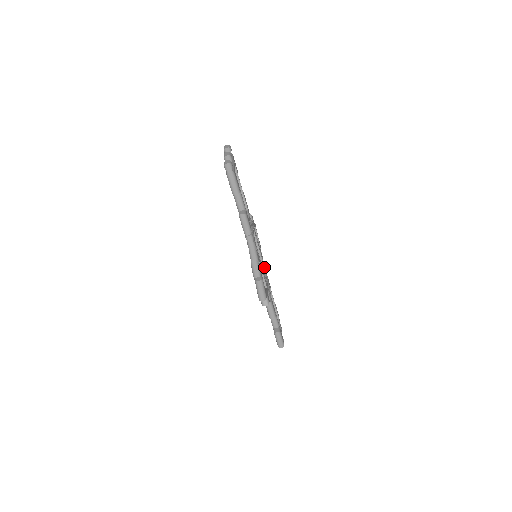
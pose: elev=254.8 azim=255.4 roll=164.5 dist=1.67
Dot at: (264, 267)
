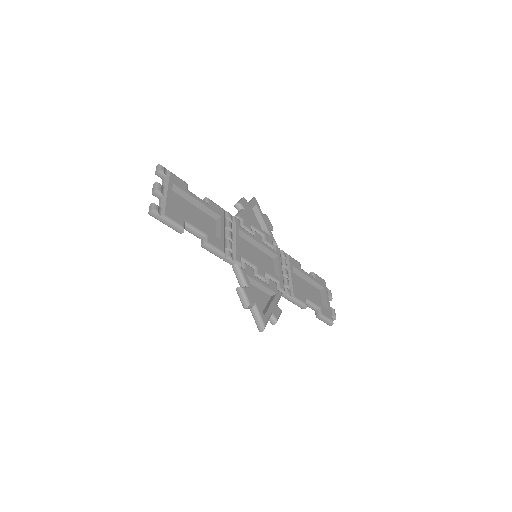
Dot at: (276, 255)
